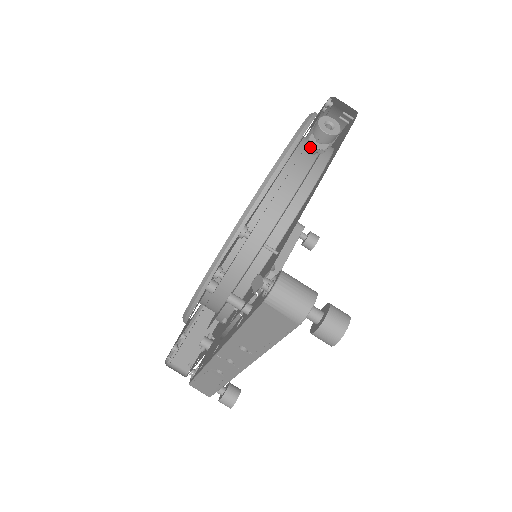
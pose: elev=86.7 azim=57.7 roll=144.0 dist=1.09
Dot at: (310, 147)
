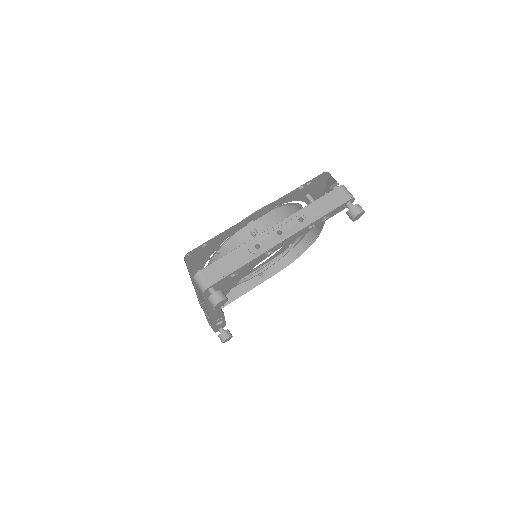
Dot at: occluded
